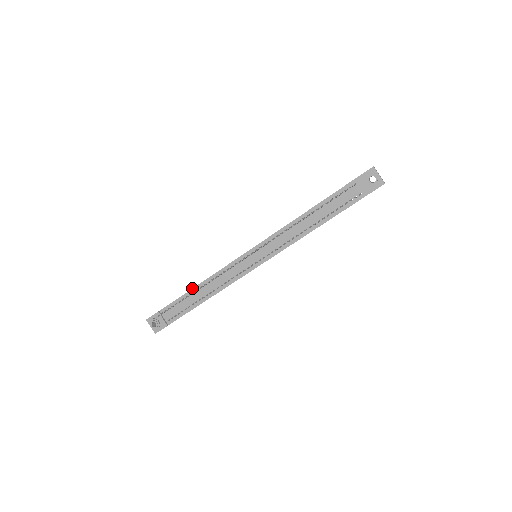
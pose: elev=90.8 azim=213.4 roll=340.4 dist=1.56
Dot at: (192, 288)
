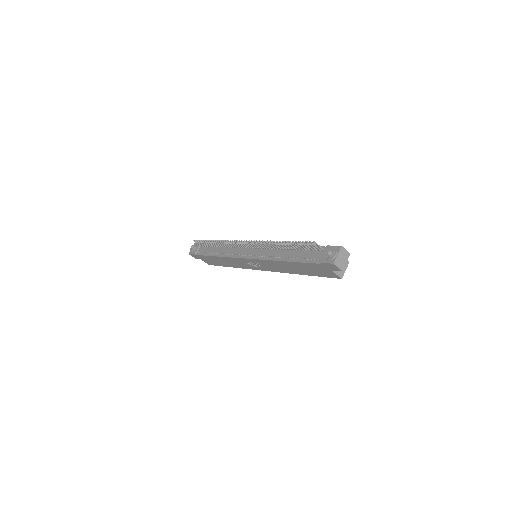
Dot at: occluded
